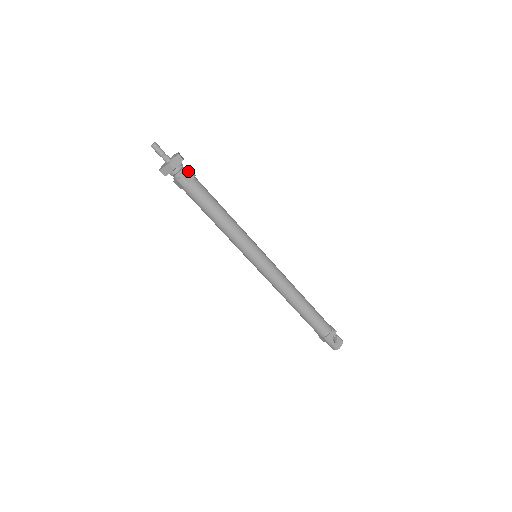
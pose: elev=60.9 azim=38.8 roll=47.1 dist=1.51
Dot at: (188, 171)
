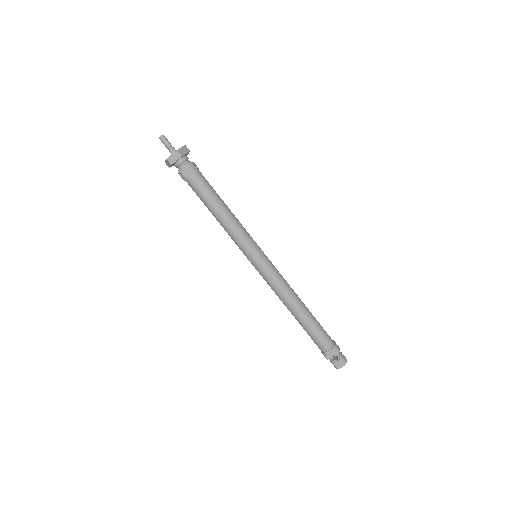
Dot at: (187, 166)
